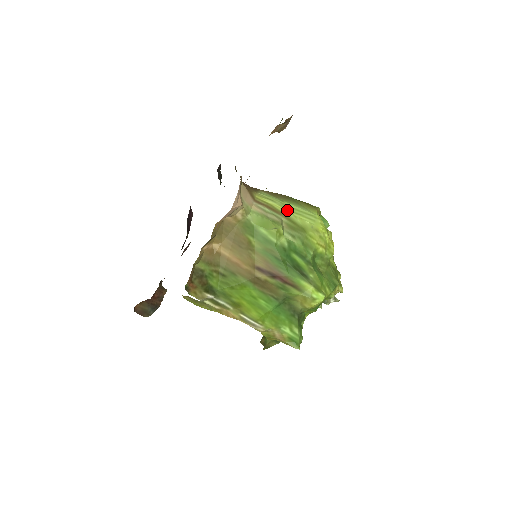
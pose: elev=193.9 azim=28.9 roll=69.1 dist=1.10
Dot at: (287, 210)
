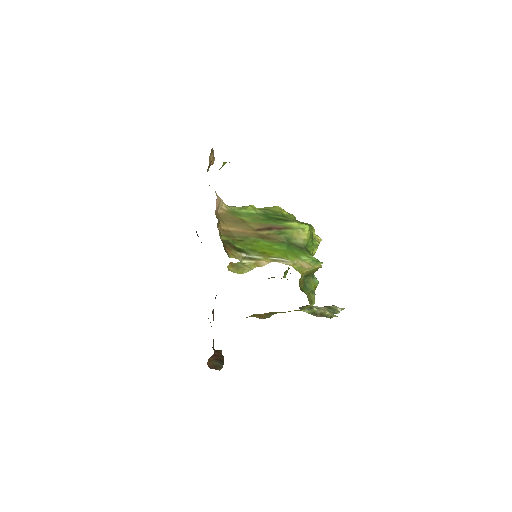
Dot at: occluded
